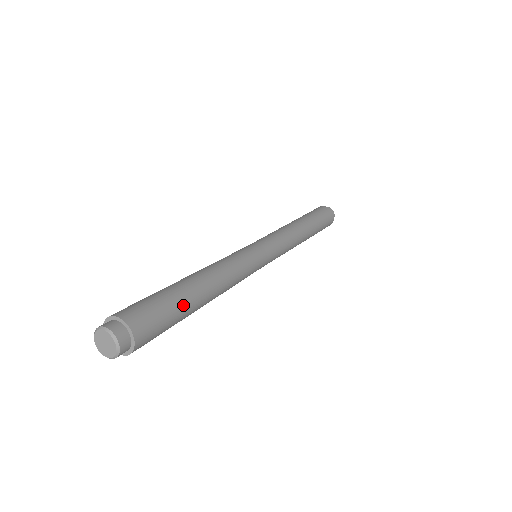
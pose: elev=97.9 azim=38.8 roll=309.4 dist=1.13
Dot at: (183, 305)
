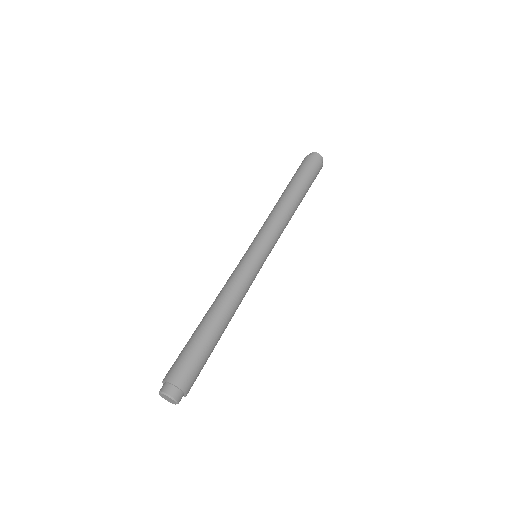
Dot at: occluded
